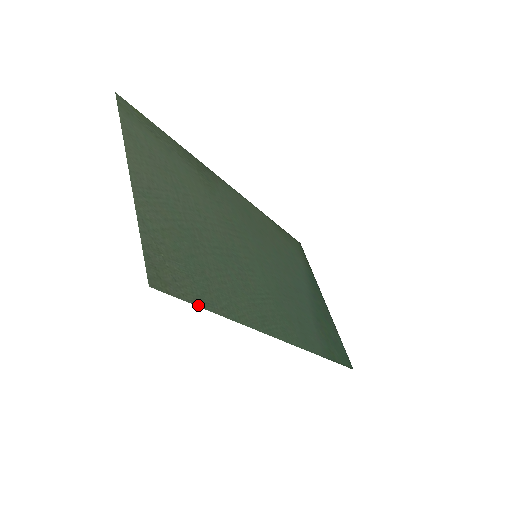
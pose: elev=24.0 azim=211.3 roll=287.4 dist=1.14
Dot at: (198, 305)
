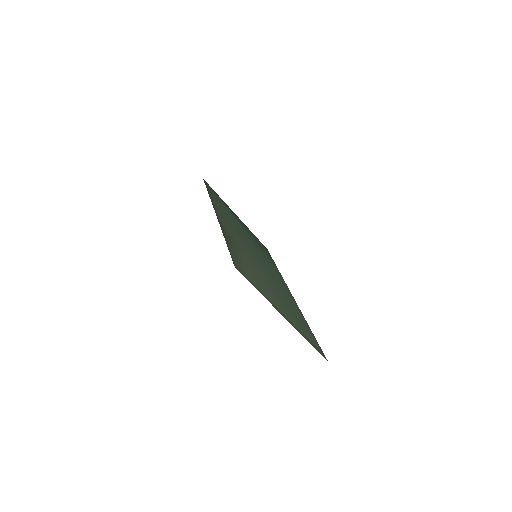
Dot at: occluded
